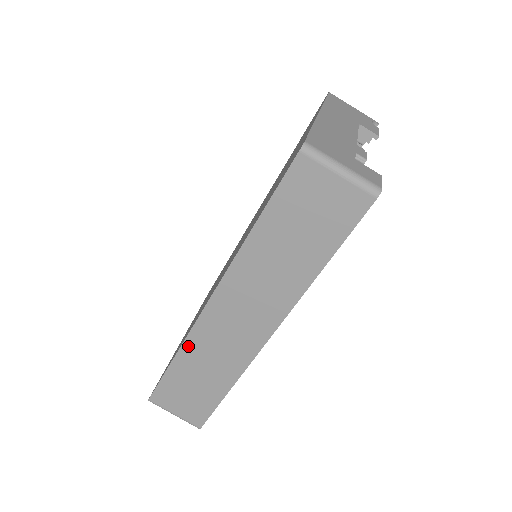
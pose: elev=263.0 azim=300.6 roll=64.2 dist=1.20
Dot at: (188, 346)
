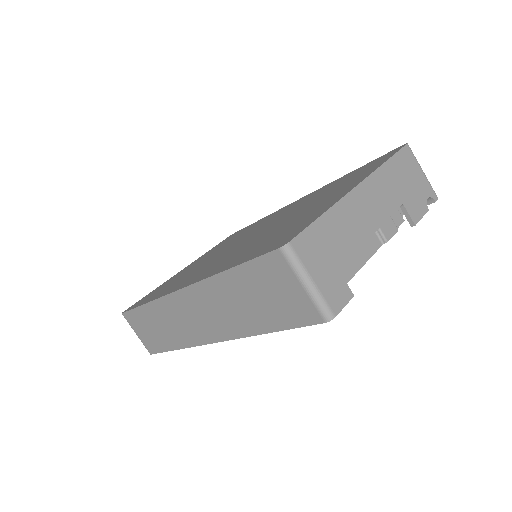
Dot at: (157, 305)
